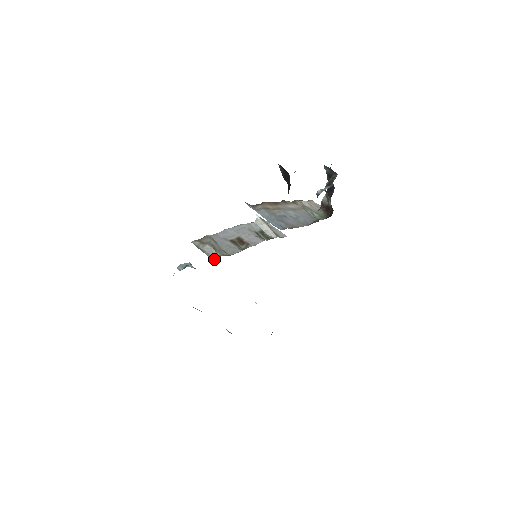
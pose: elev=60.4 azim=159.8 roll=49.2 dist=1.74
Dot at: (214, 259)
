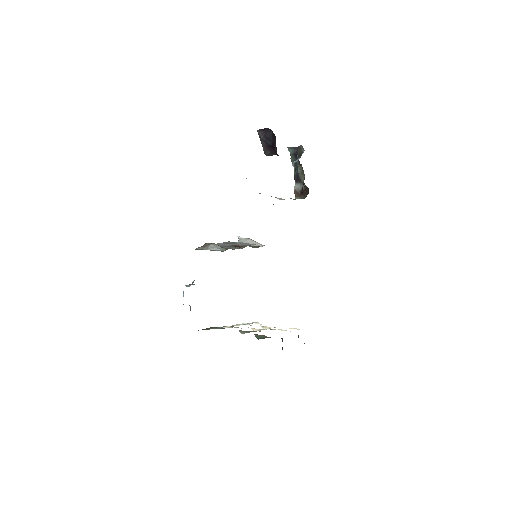
Dot at: (223, 251)
